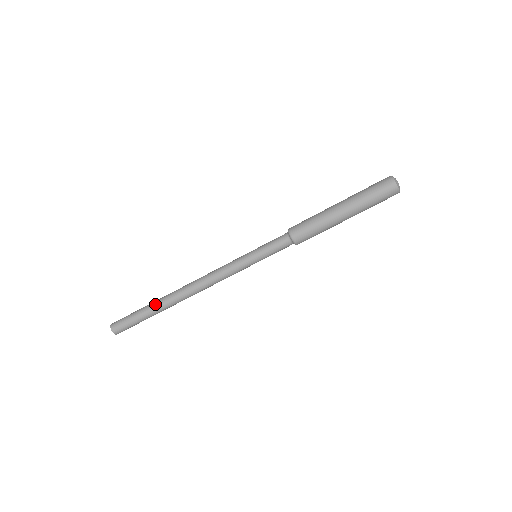
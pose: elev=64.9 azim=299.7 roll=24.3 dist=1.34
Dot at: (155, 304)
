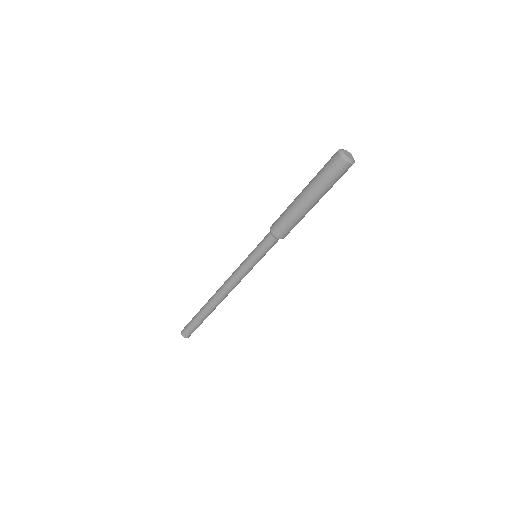
Dot at: (201, 308)
